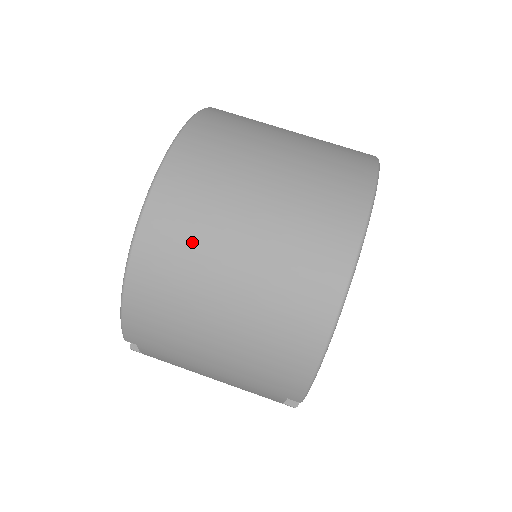
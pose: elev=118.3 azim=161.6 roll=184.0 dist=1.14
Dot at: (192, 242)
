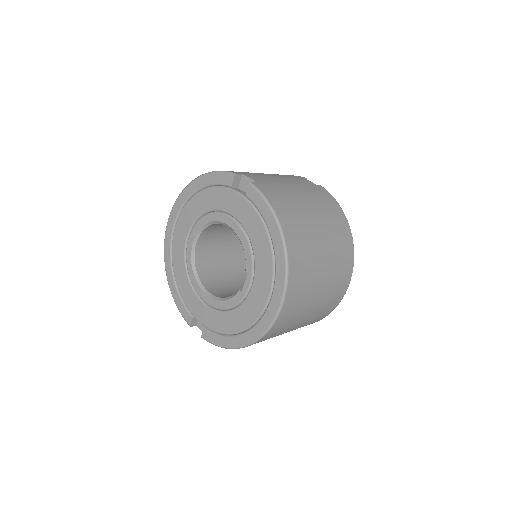
Dot at: (278, 334)
